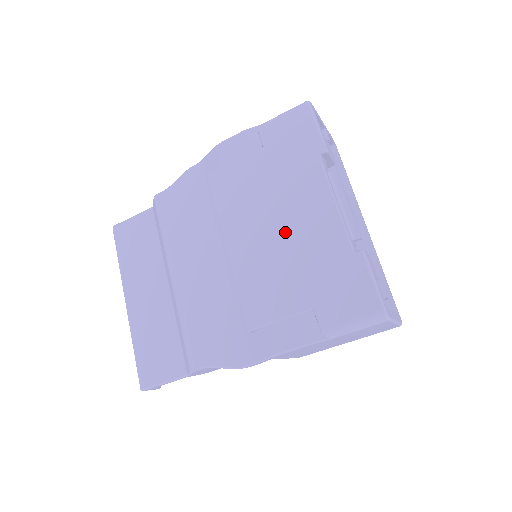
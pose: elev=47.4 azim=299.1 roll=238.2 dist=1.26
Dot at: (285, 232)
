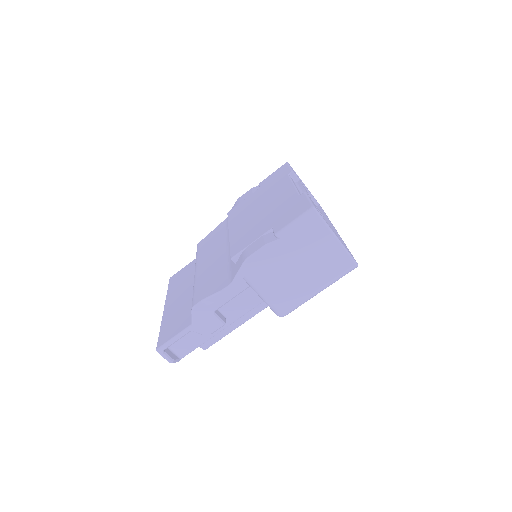
Dot at: (263, 209)
